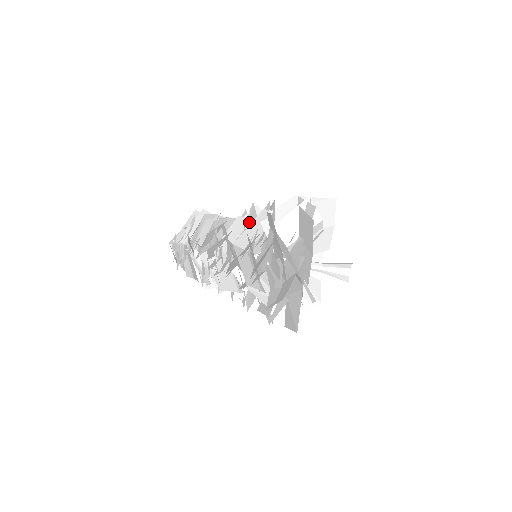
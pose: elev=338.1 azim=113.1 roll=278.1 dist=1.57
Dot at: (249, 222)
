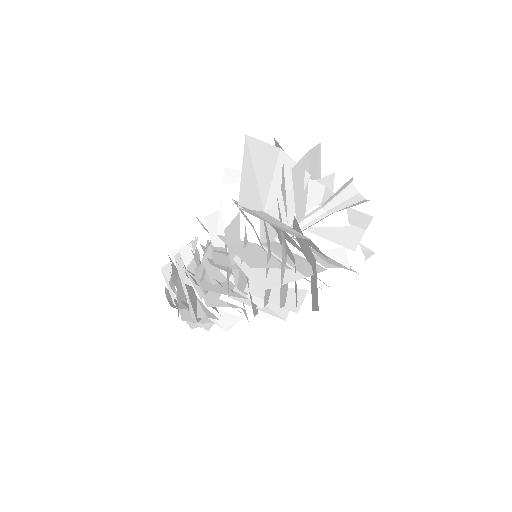
Dot at: occluded
